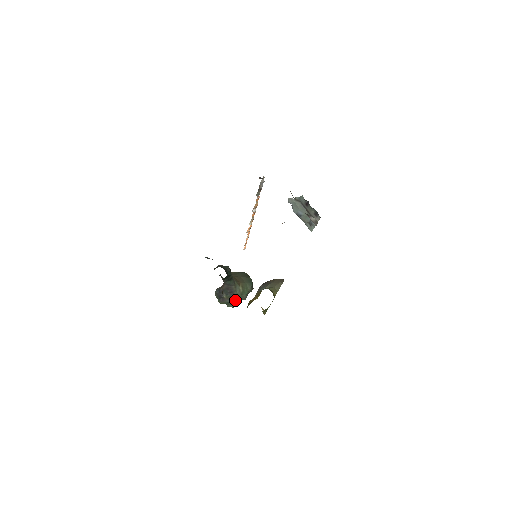
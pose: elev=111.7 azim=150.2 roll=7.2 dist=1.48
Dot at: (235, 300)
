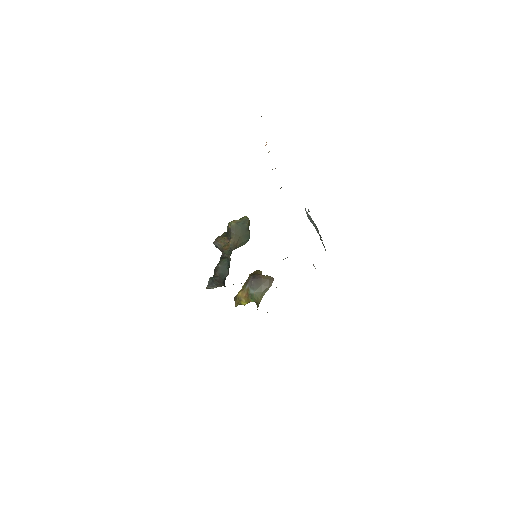
Dot at: occluded
